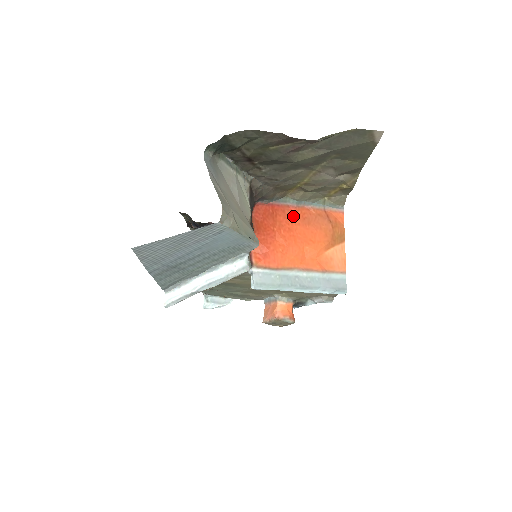
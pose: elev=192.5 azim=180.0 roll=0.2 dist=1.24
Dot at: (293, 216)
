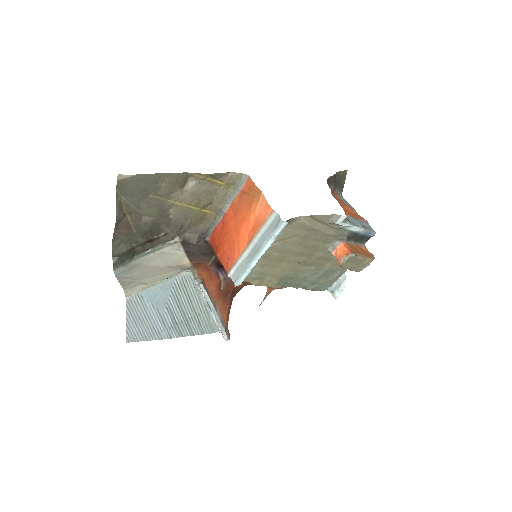
Dot at: (228, 219)
